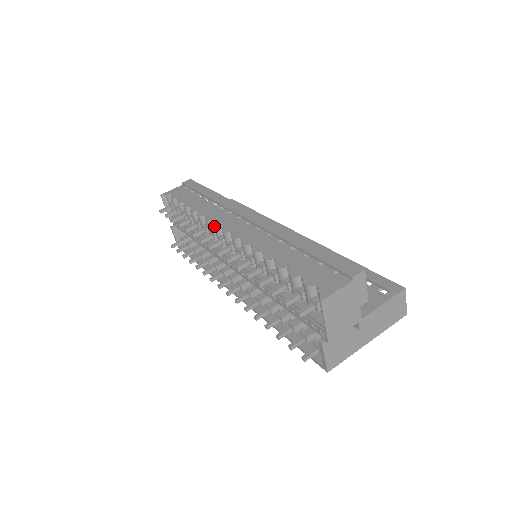
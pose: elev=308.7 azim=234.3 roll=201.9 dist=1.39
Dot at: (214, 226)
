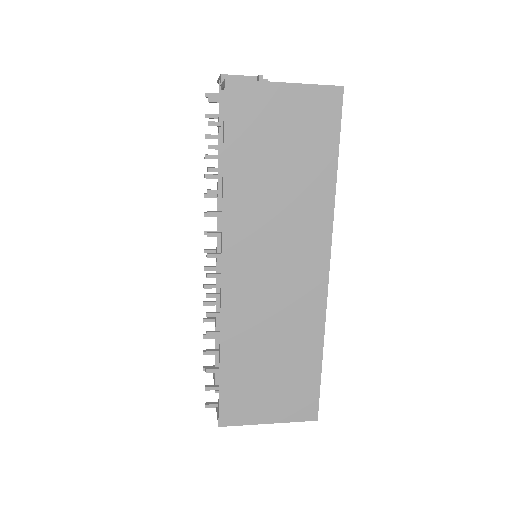
Dot at: occluded
